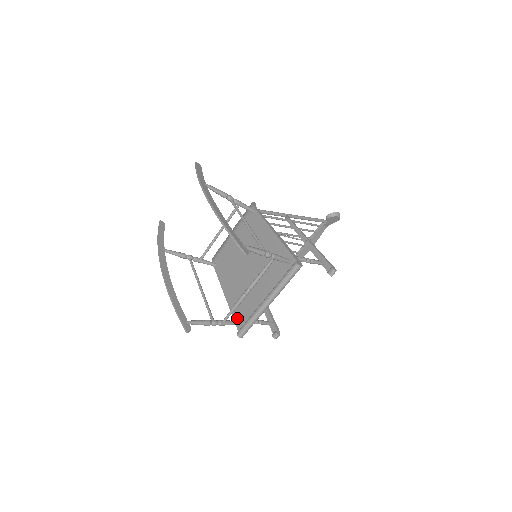
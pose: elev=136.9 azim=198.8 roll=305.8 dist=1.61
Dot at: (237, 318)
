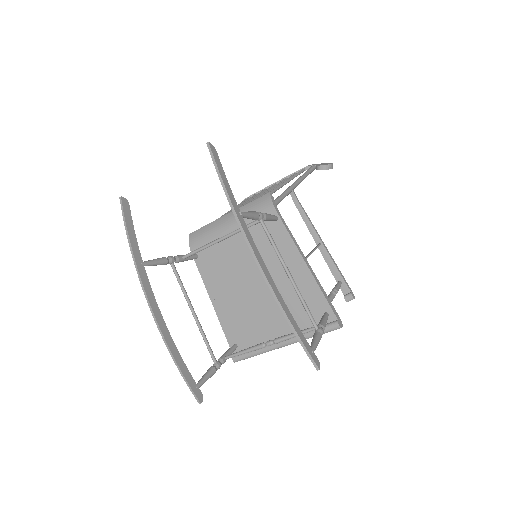
Dot at: (232, 339)
